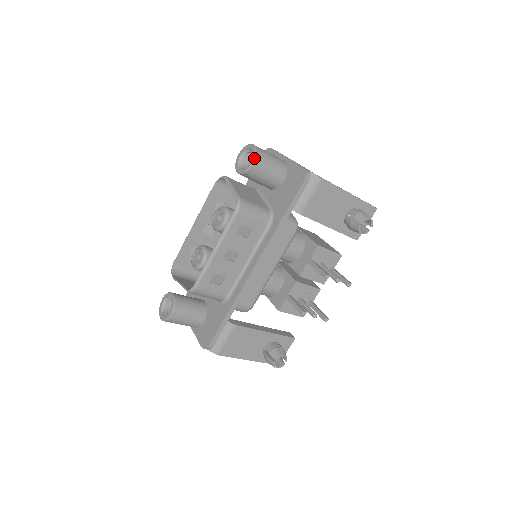
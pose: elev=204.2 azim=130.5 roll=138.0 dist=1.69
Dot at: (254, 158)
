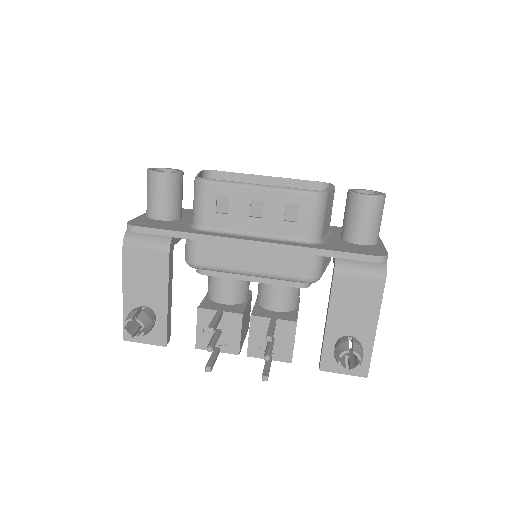
Dot at: (376, 195)
